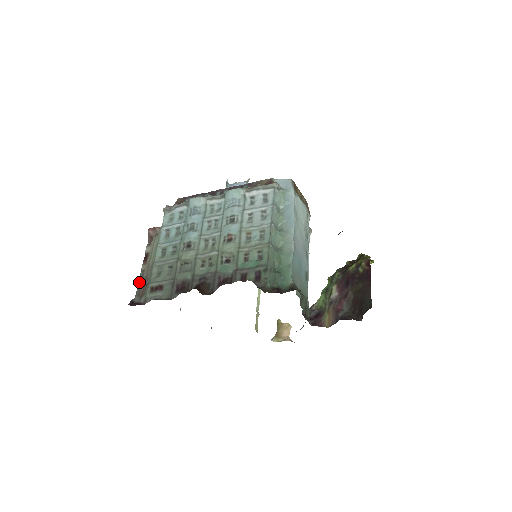
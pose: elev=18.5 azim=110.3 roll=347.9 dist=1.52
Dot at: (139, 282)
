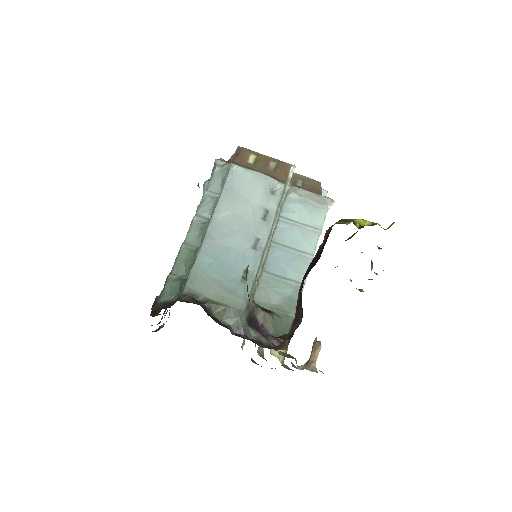
Dot at: occluded
